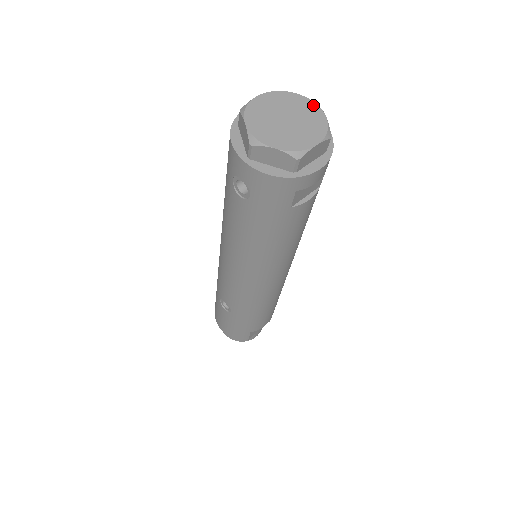
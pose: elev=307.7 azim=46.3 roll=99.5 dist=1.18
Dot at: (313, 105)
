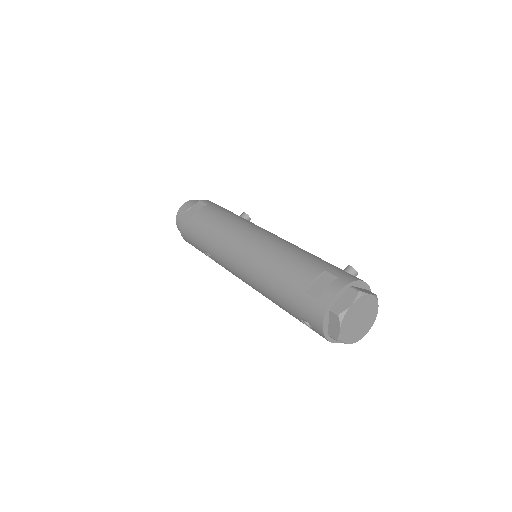
Dot at: (376, 302)
